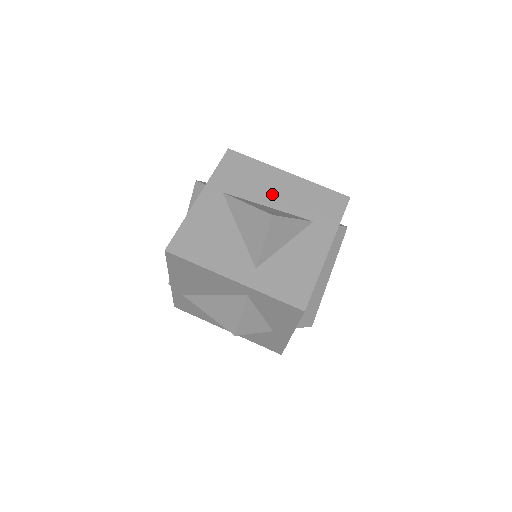
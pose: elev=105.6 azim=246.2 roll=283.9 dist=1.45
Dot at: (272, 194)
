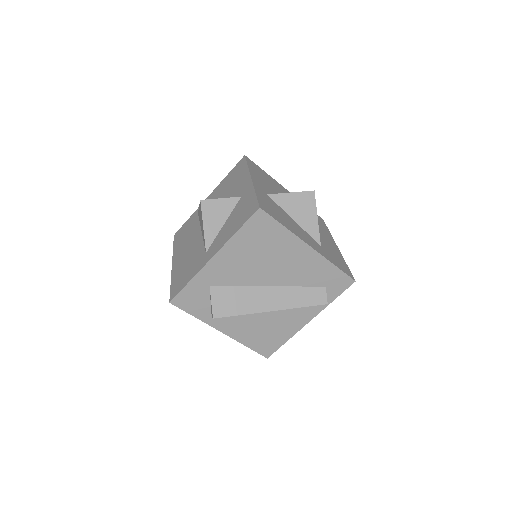
Dot at: occluded
